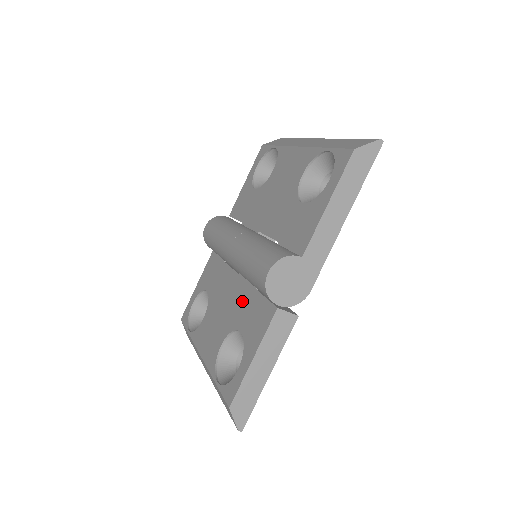
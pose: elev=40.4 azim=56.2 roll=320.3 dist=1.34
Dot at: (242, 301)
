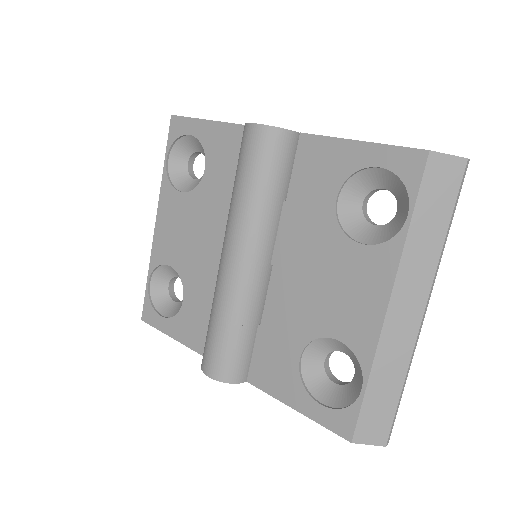
Dot at: (204, 283)
